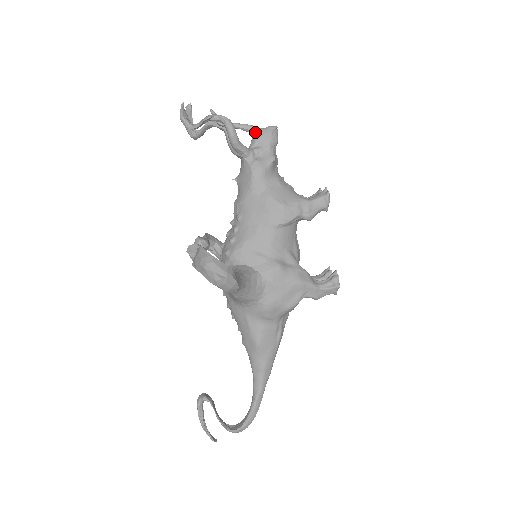
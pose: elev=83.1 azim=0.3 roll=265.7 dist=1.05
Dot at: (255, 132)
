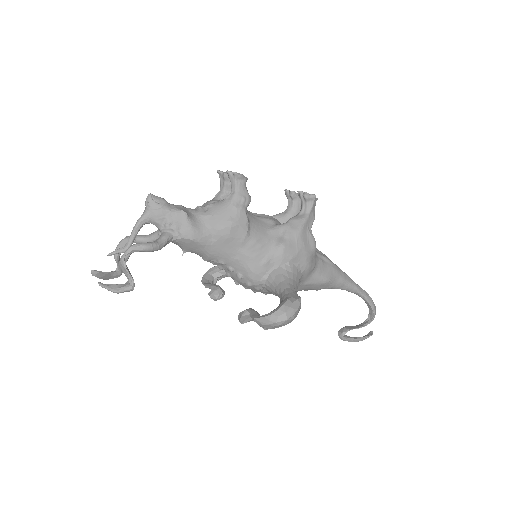
Dot at: (148, 219)
